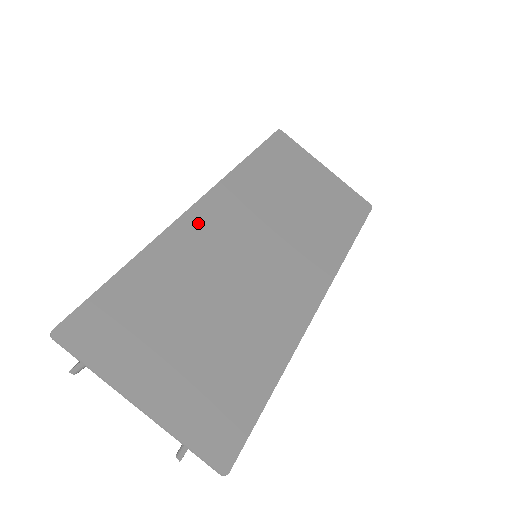
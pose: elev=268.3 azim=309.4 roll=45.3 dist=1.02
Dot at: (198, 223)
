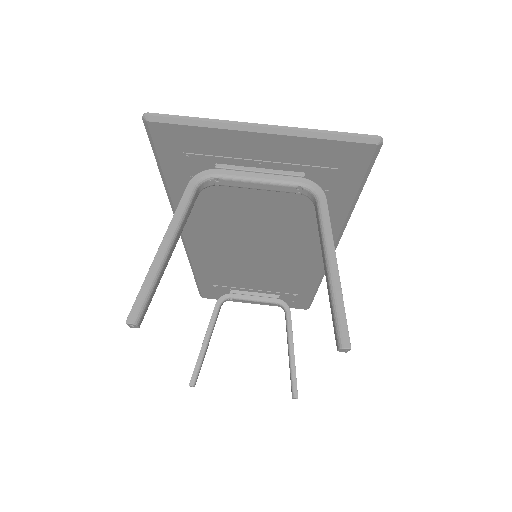
Dot at: occluded
